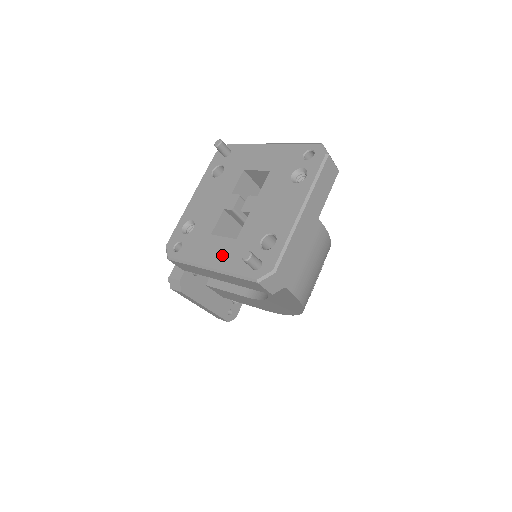
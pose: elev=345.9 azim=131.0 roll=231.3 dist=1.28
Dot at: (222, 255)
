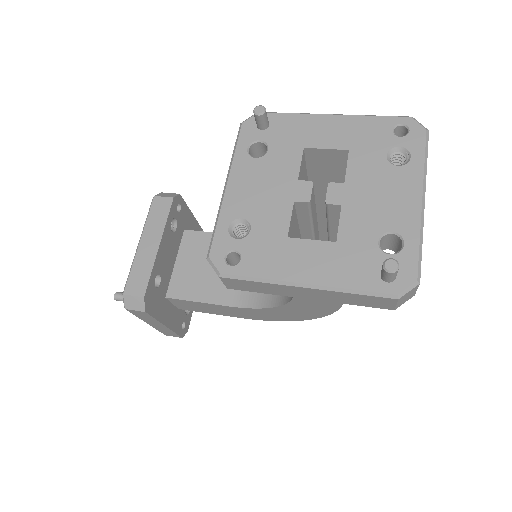
Dot at: (322, 265)
